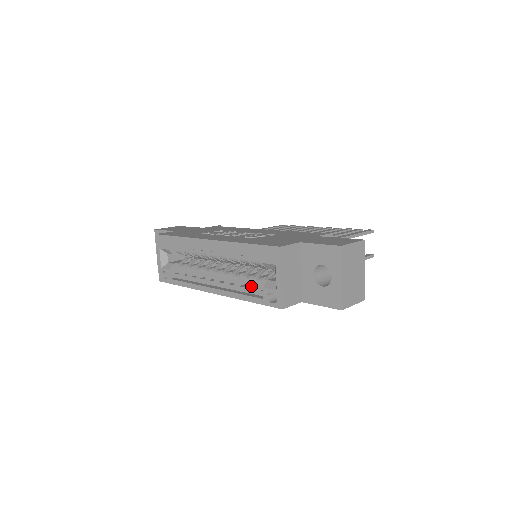
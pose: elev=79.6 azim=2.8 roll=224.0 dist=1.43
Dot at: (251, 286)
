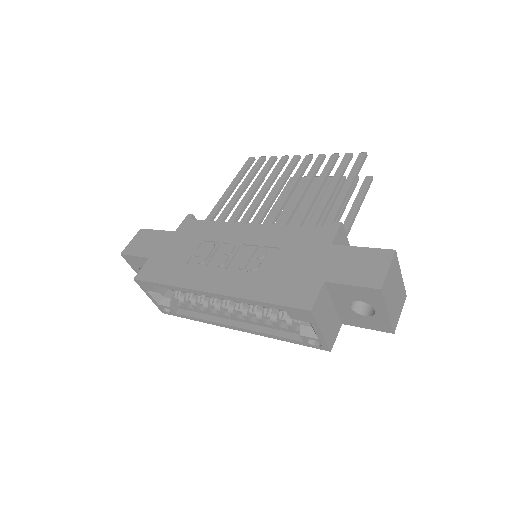
Dot at: (280, 323)
